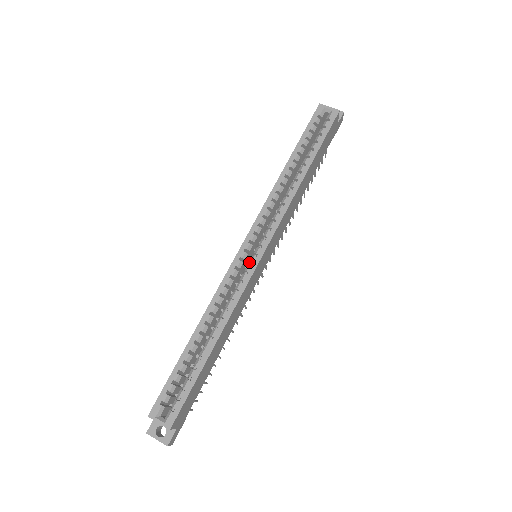
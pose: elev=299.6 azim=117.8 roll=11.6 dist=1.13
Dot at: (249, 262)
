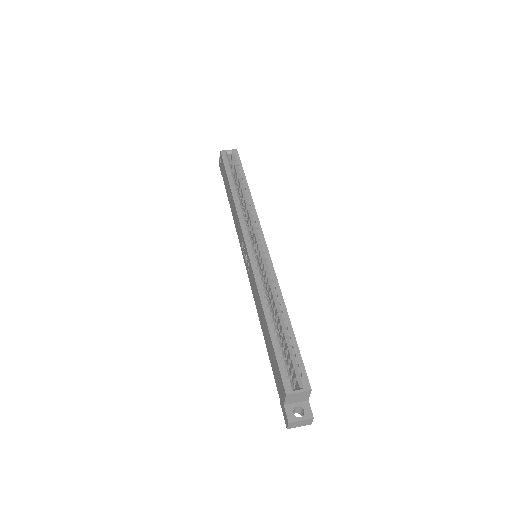
Dot at: (260, 255)
